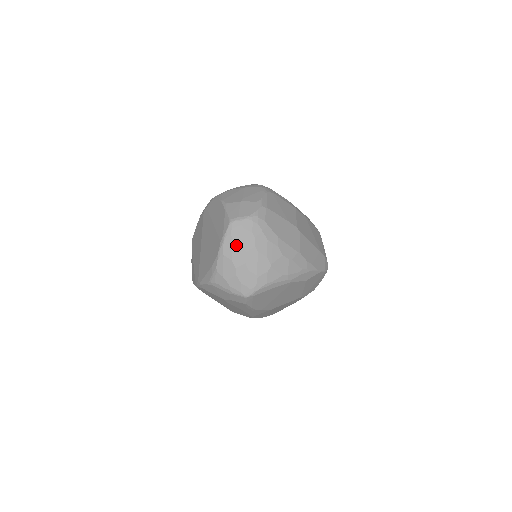
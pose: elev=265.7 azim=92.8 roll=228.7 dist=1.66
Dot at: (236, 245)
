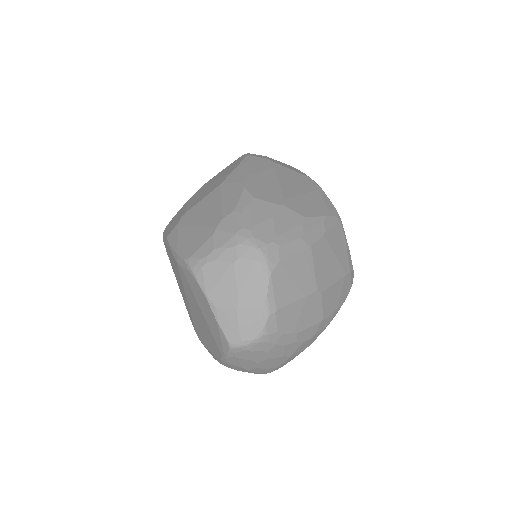
Dot at: (244, 361)
